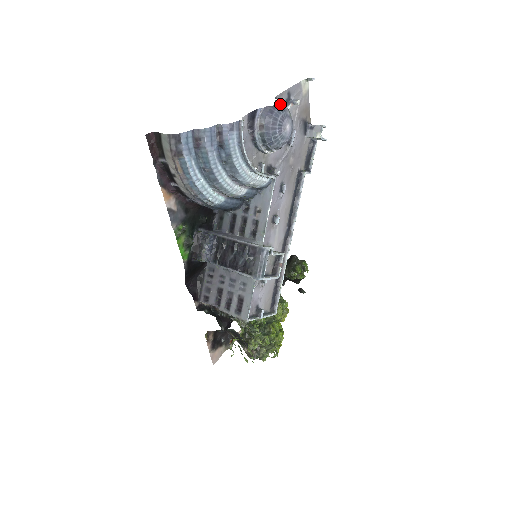
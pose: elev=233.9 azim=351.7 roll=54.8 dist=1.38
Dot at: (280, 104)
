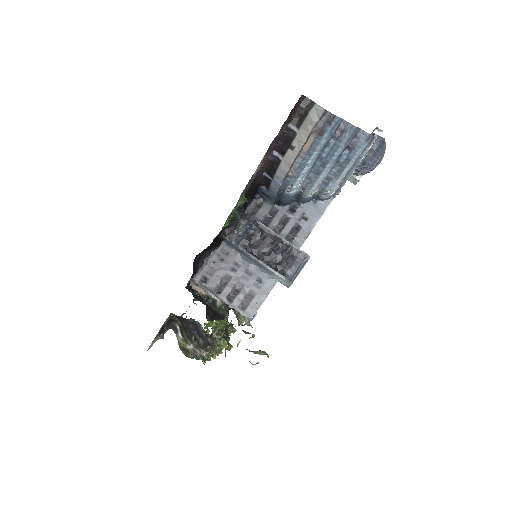
Dot at: occluded
